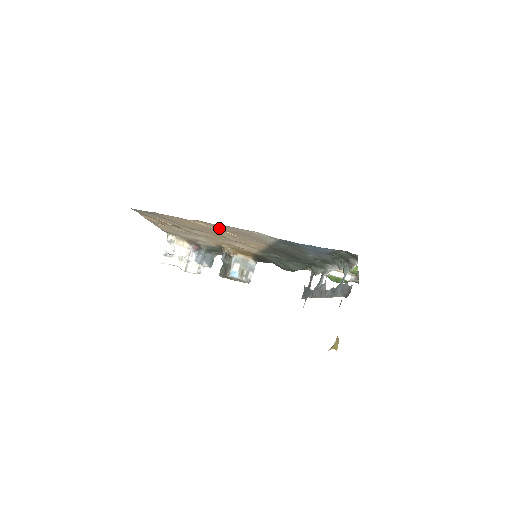
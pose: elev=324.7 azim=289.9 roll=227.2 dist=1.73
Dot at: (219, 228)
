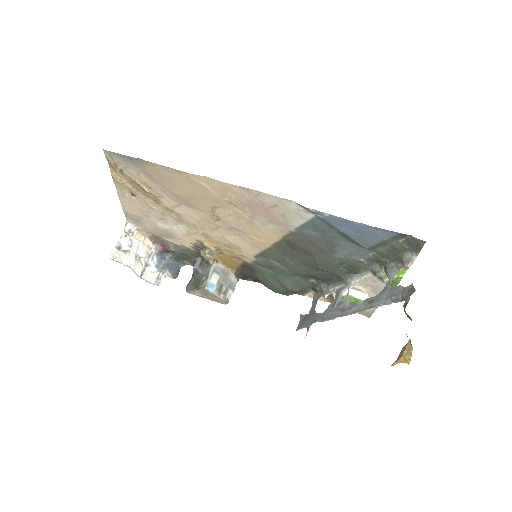
Dot at: (227, 196)
